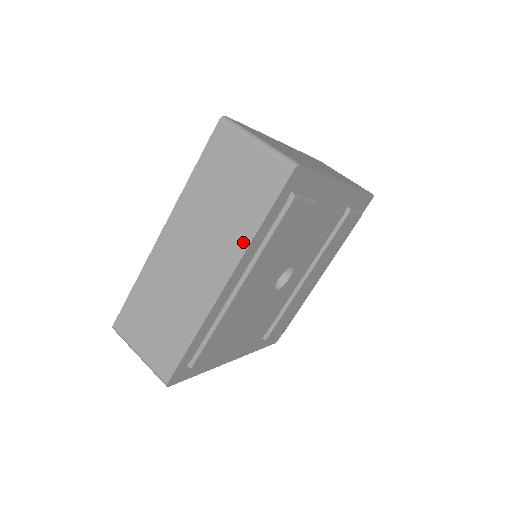
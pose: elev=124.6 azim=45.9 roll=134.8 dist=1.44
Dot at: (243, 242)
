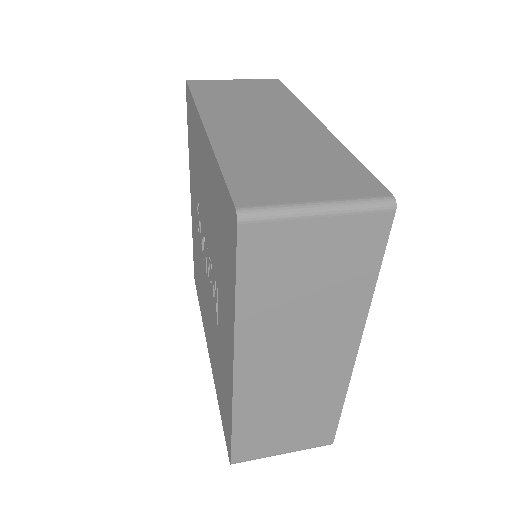
Dot at: (295, 104)
